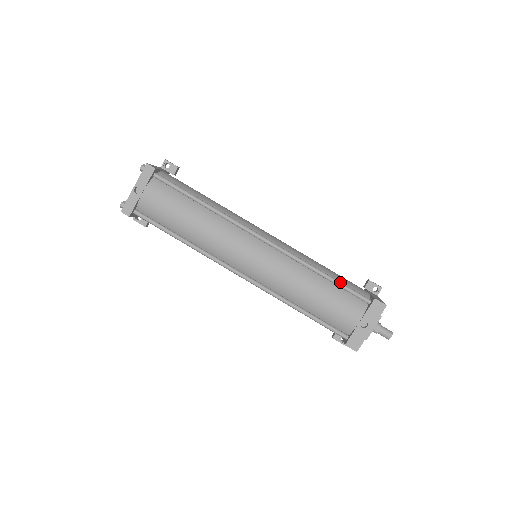
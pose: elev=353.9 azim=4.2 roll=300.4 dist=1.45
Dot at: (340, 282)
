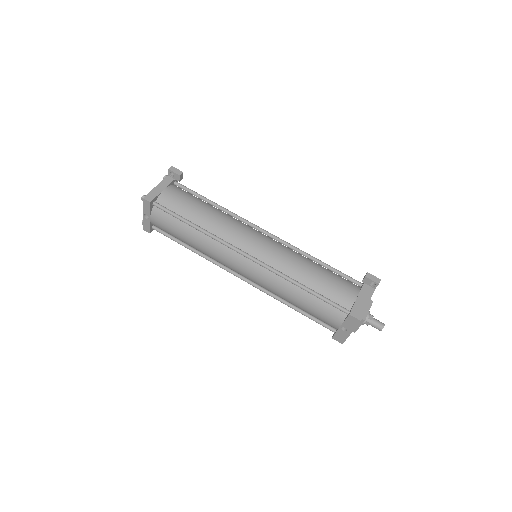
Dot at: (319, 295)
